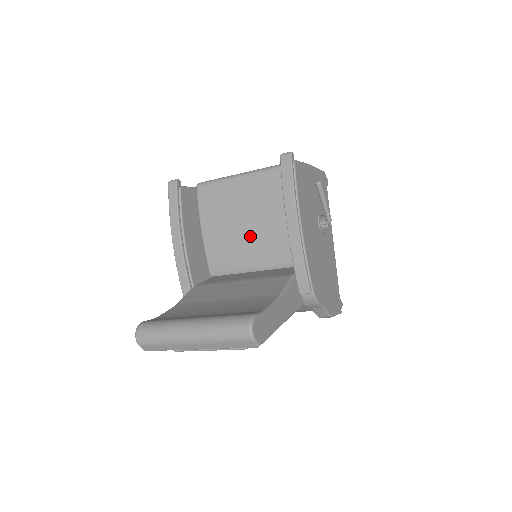
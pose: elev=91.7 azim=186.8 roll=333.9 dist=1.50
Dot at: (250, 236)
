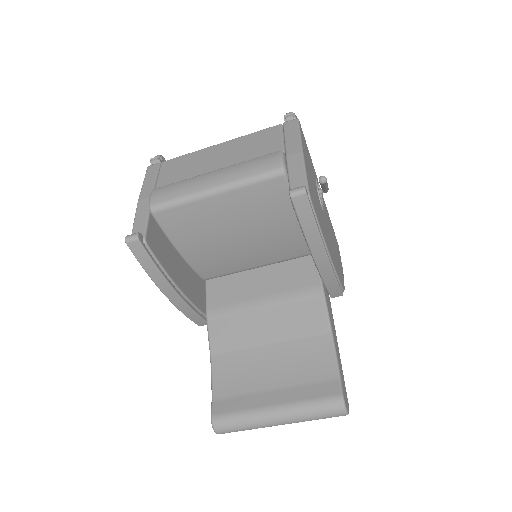
Dot at: (247, 247)
